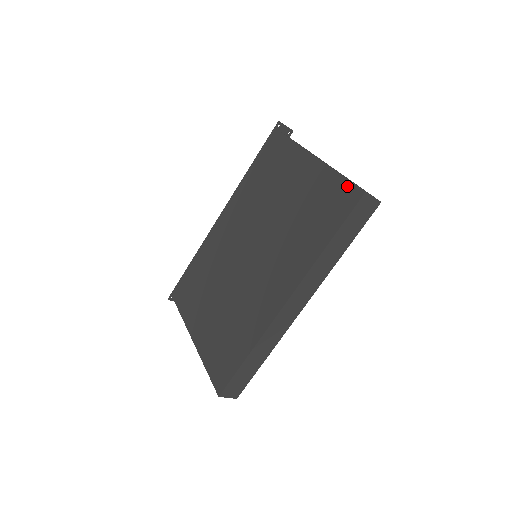
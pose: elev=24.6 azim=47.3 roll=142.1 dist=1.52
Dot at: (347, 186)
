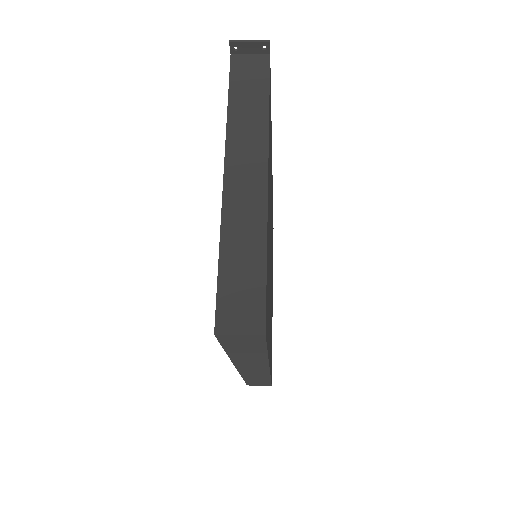
Dot at: (217, 293)
